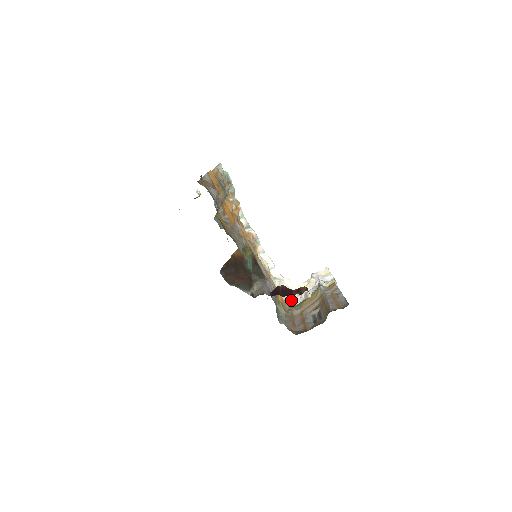
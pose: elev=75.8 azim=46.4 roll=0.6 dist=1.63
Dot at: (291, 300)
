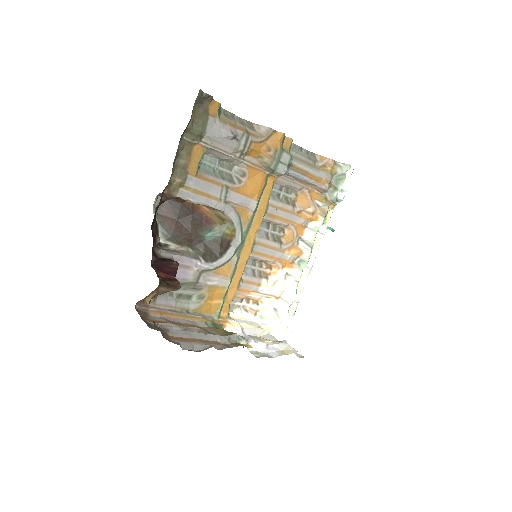
Dot at: (237, 327)
